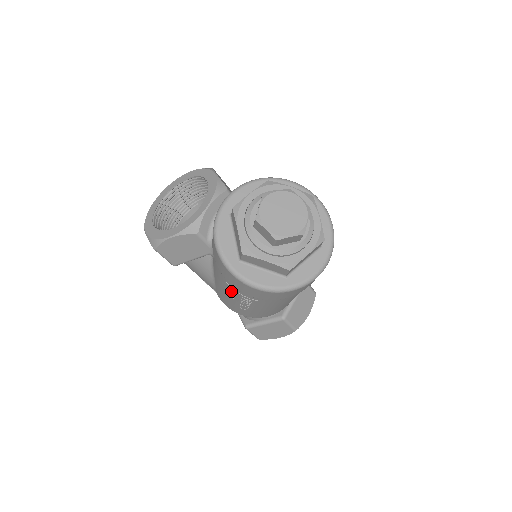
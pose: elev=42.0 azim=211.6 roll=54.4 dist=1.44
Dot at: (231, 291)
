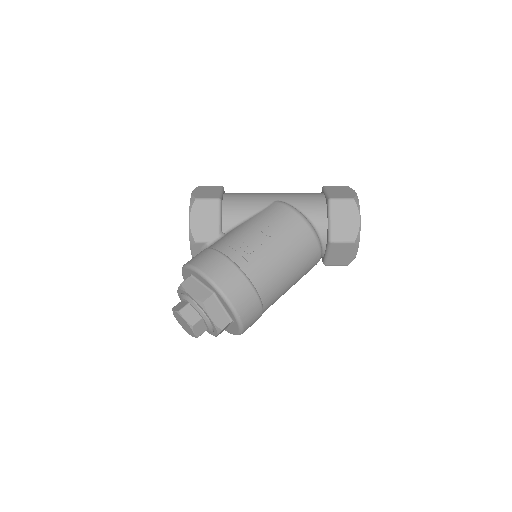
Dot at: occluded
